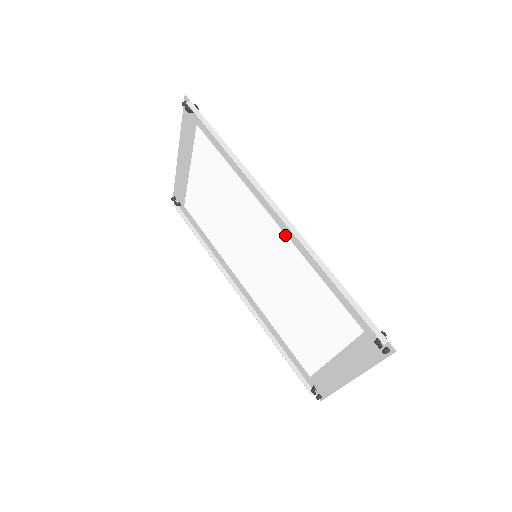
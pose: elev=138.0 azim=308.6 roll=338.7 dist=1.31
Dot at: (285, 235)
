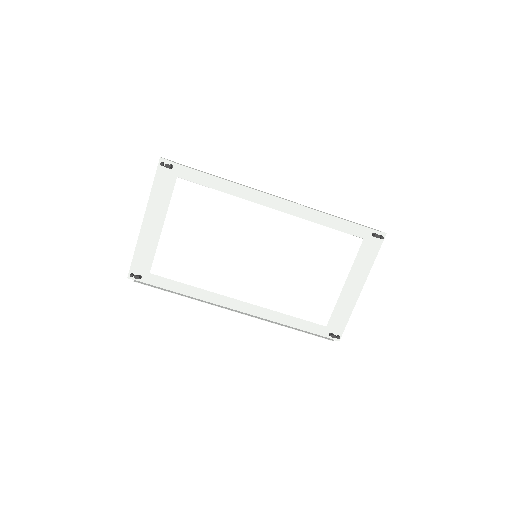
Dot at: (287, 213)
